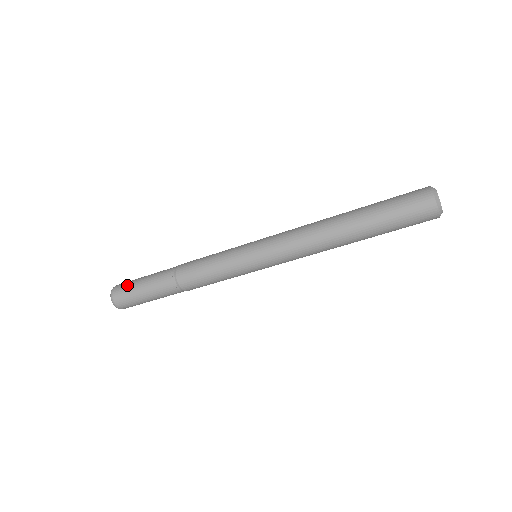
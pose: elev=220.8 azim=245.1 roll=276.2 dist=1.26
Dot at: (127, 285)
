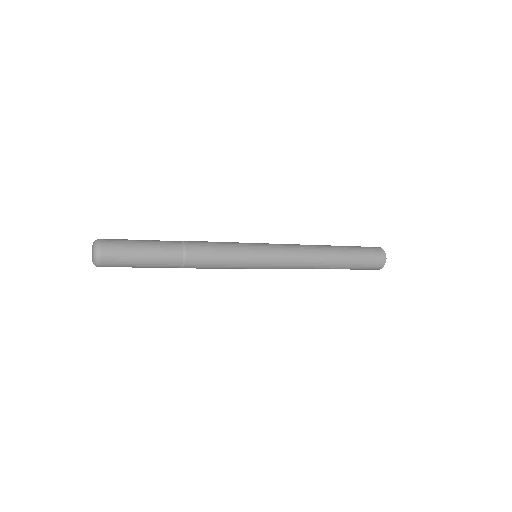
Dot at: (122, 244)
